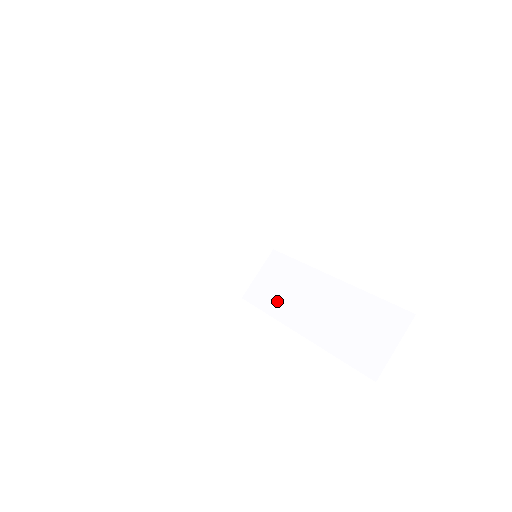
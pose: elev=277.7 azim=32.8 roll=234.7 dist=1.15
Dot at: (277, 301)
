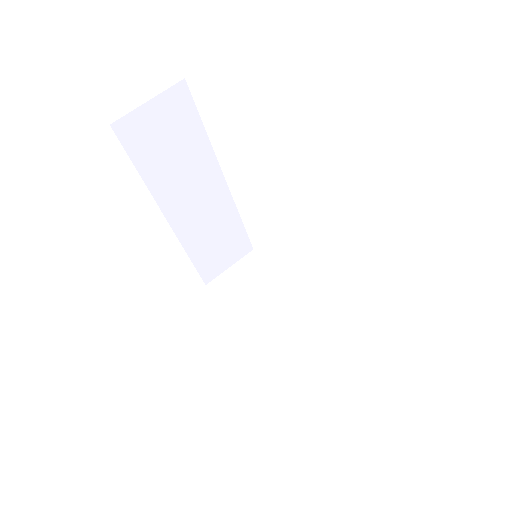
Dot at: (243, 302)
